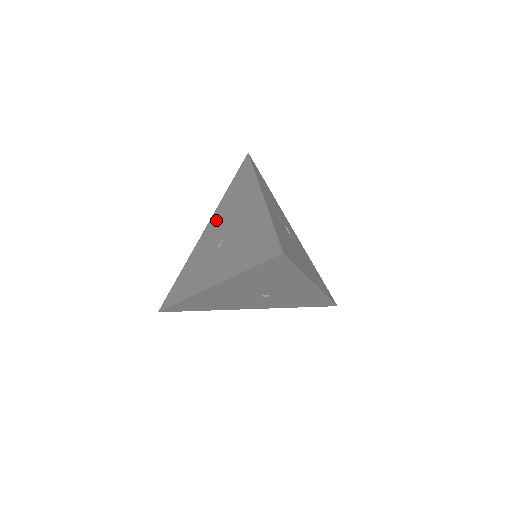
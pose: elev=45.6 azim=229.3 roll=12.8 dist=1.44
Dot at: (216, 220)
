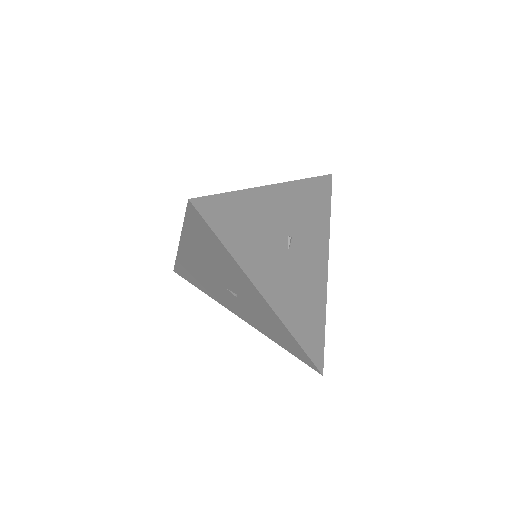
Dot at: occluded
